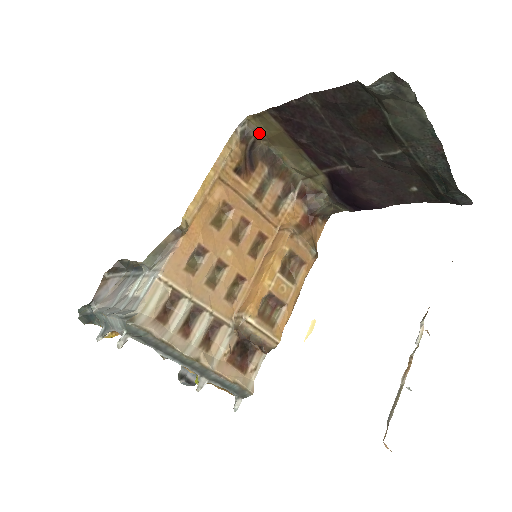
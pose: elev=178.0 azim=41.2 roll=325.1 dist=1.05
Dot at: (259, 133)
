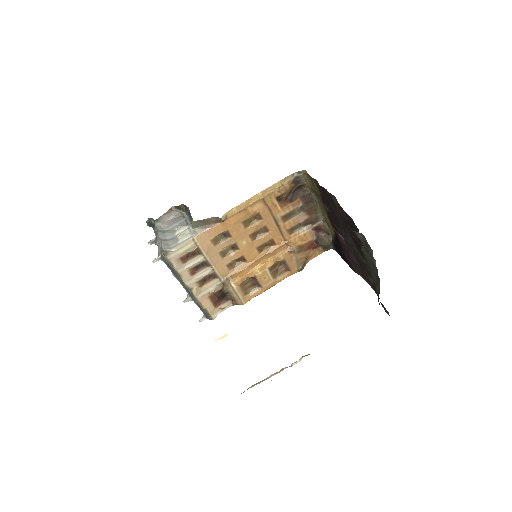
Dot at: (308, 183)
